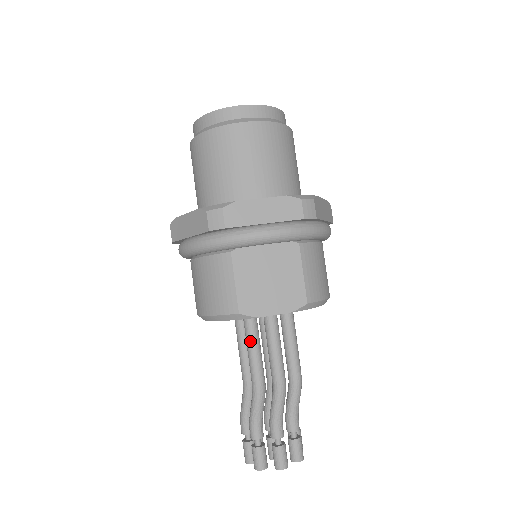
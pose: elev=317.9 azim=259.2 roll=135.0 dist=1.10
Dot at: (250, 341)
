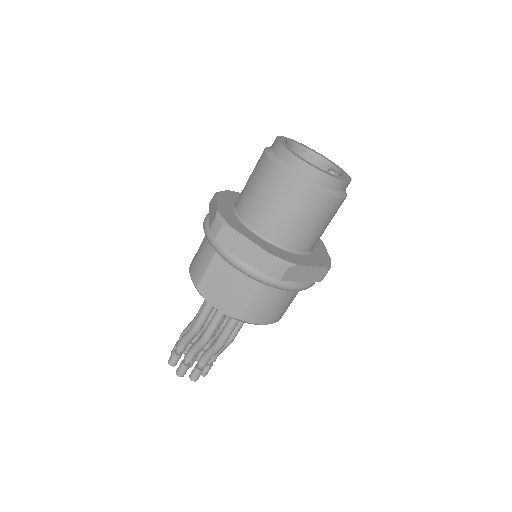
Dot at: (207, 302)
